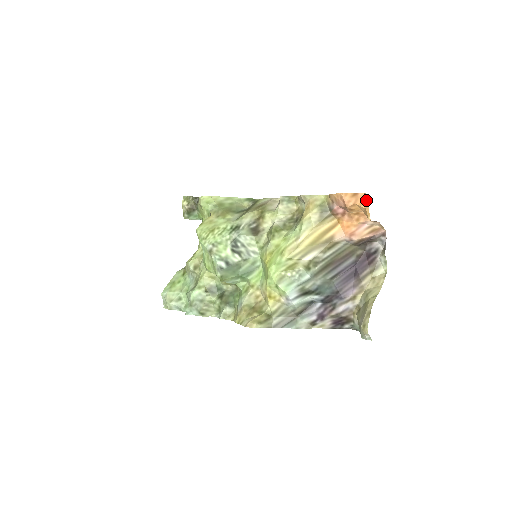
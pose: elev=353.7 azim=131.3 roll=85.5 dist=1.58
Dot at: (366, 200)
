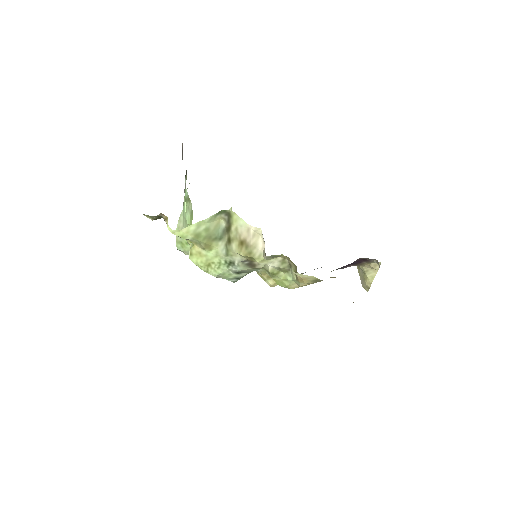
Dot at: occluded
